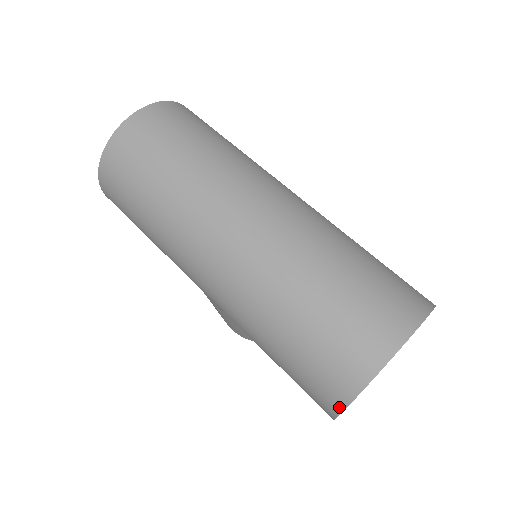
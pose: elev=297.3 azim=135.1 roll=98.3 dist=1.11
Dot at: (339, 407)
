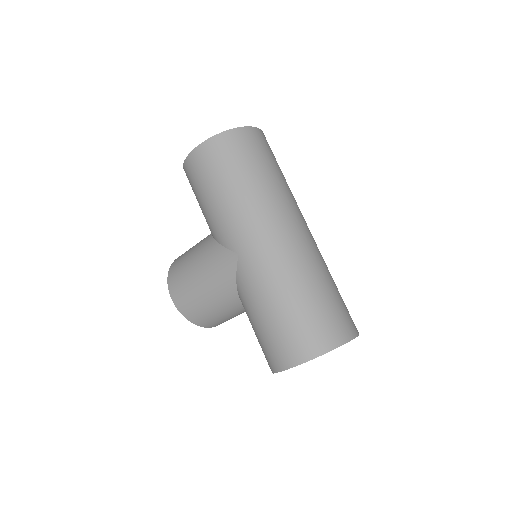
Dot at: (310, 357)
